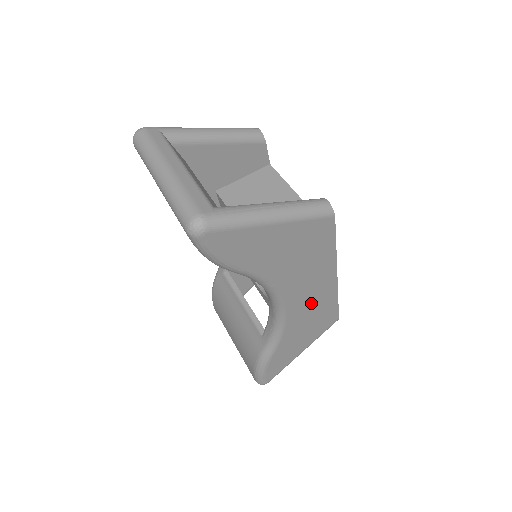
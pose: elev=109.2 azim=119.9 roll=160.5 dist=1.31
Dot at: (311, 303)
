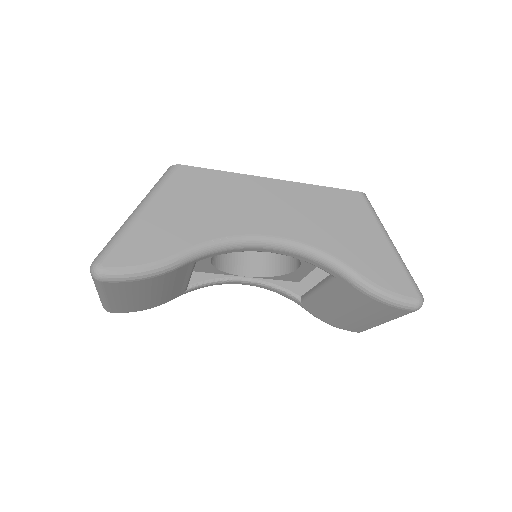
Dot at: (297, 212)
